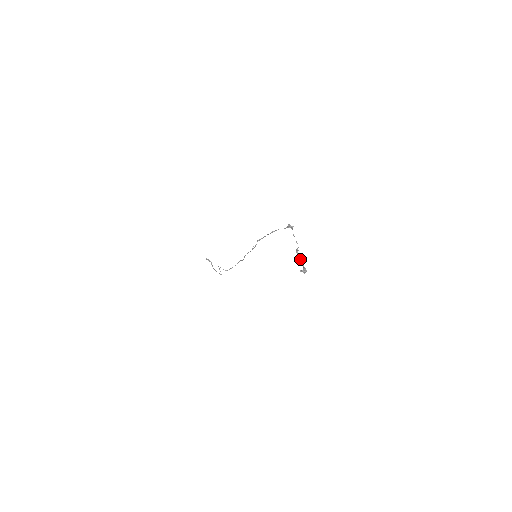
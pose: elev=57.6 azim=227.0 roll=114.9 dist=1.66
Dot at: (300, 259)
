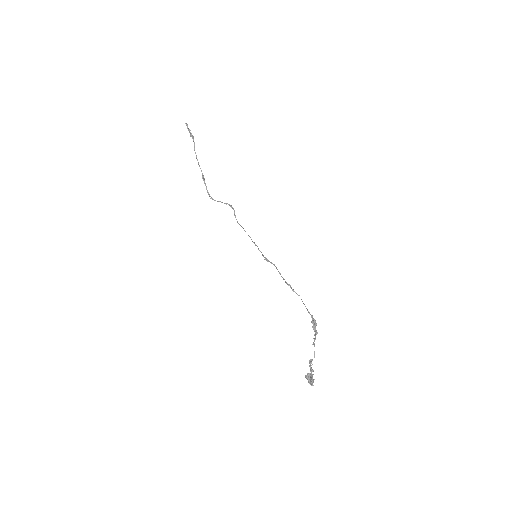
Dot at: occluded
